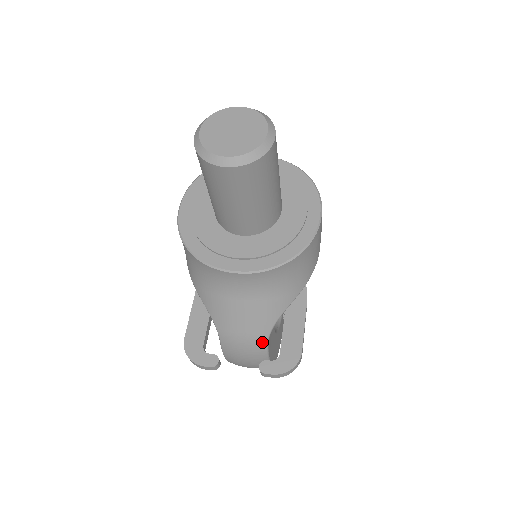
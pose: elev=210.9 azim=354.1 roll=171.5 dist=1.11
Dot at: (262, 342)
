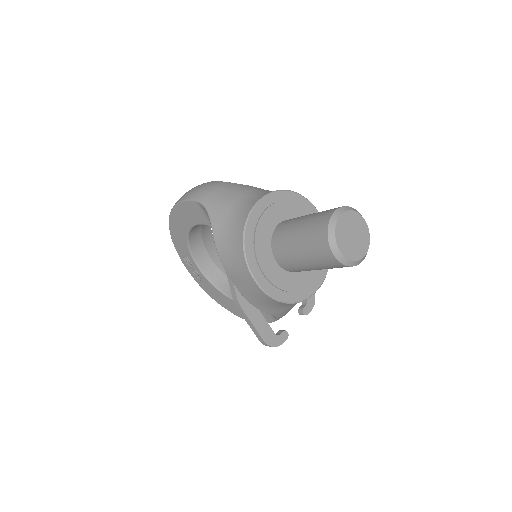
Dot at: occluded
